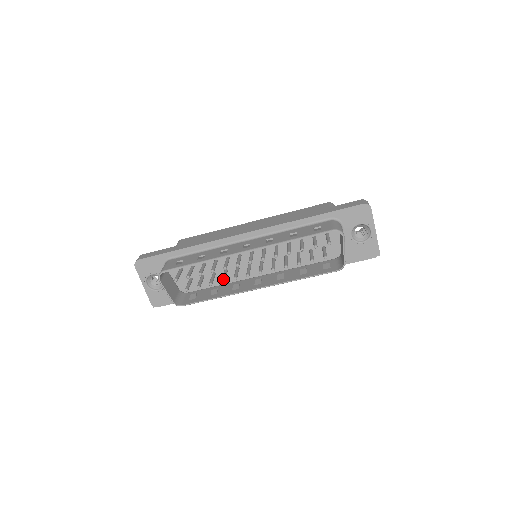
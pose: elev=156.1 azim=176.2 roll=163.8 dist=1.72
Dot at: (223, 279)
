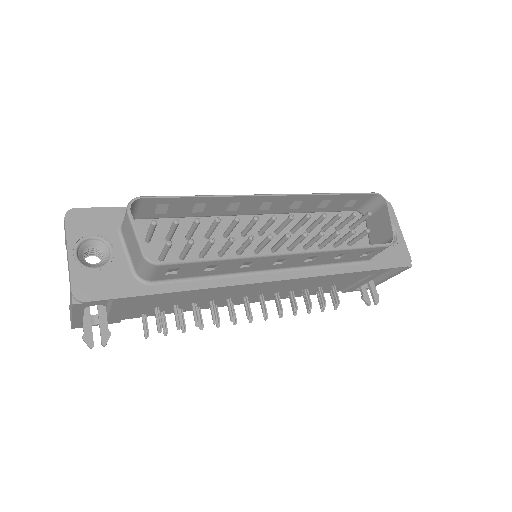
Dot at: (232, 237)
